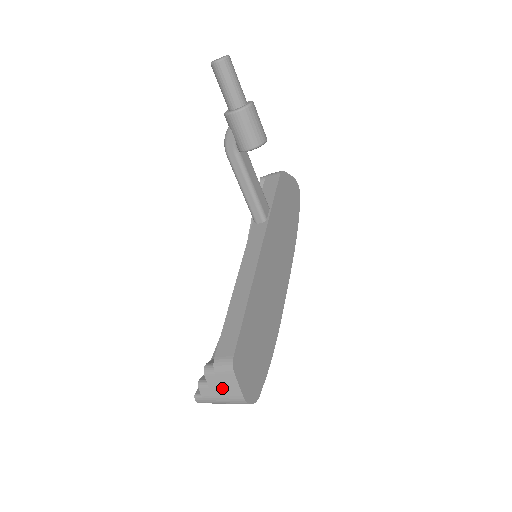
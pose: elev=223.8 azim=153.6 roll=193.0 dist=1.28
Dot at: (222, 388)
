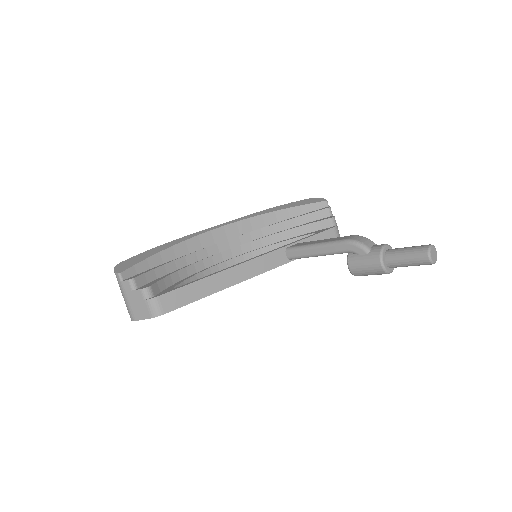
Dot at: (136, 303)
